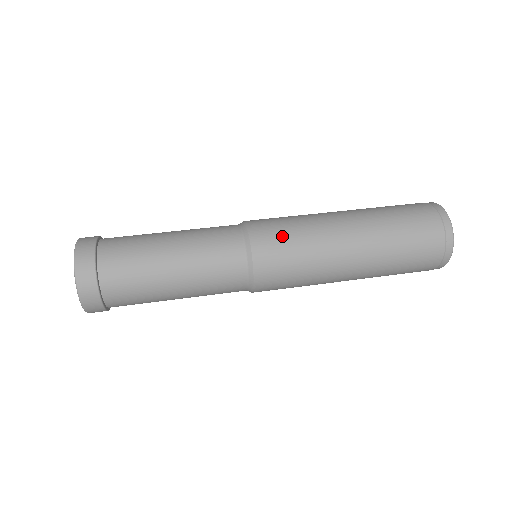
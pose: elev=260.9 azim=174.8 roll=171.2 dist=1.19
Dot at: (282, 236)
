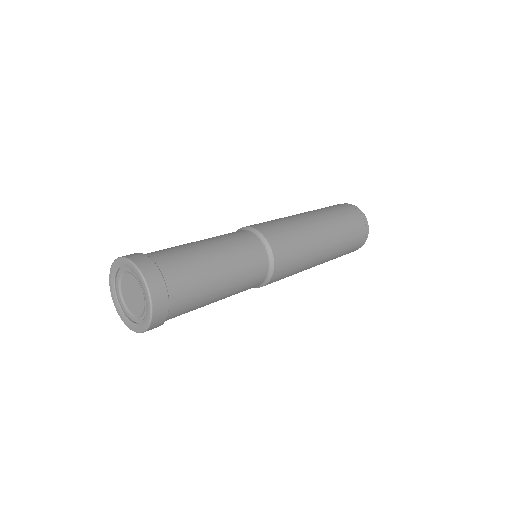
Dot at: (292, 258)
